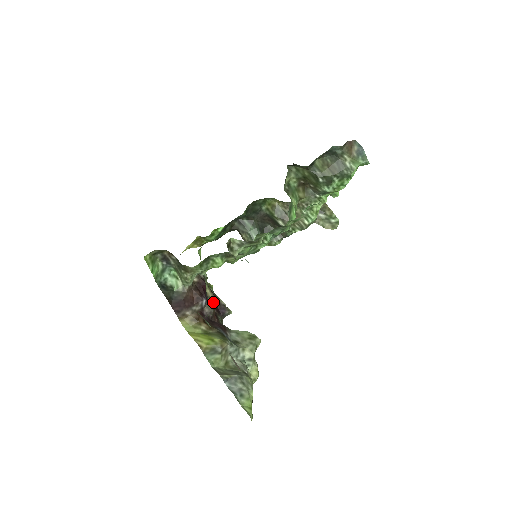
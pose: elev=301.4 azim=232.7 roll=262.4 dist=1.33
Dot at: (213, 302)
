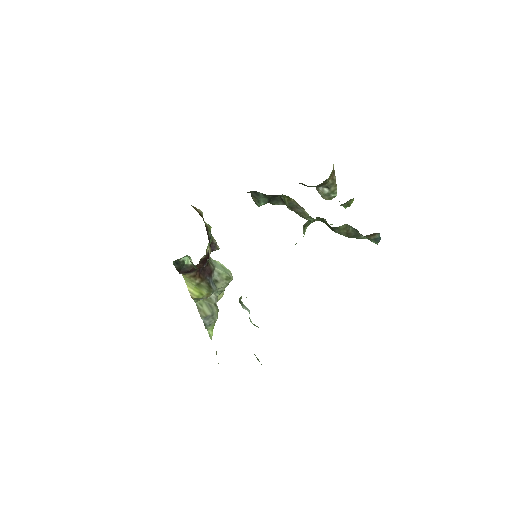
Dot at: (209, 257)
